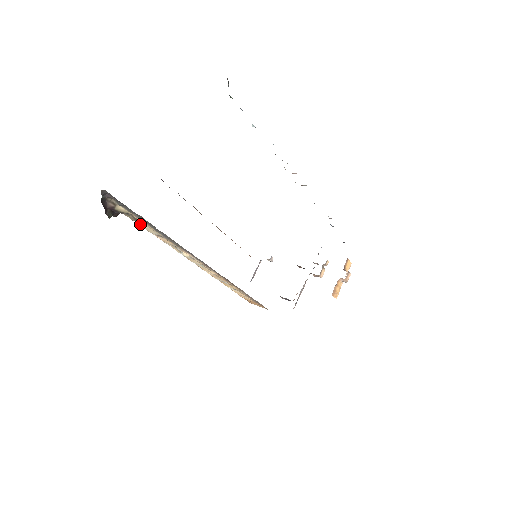
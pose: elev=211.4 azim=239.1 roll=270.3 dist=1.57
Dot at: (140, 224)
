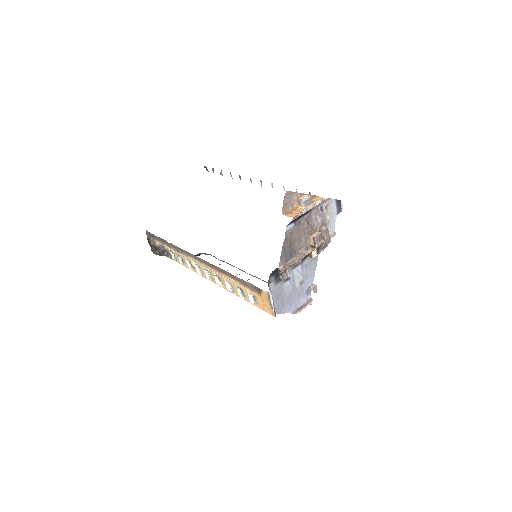
Dot at: (176, 261)
